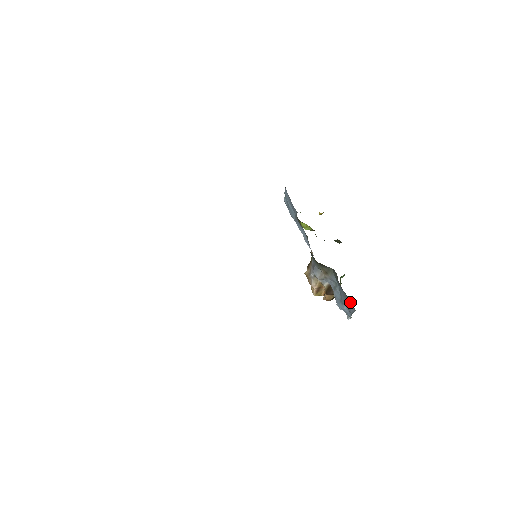
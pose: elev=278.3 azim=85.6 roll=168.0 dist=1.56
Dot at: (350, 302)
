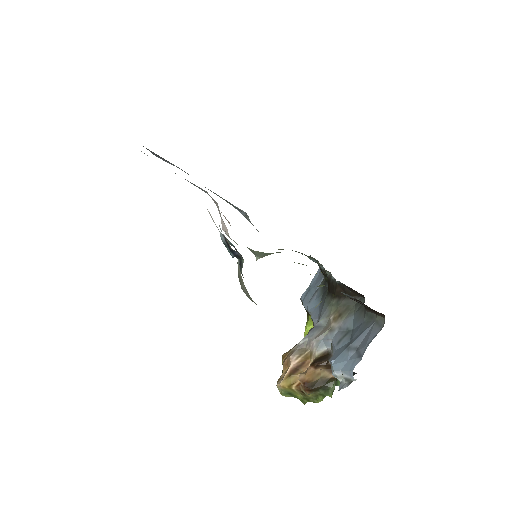
Dot at: (376, 322)
